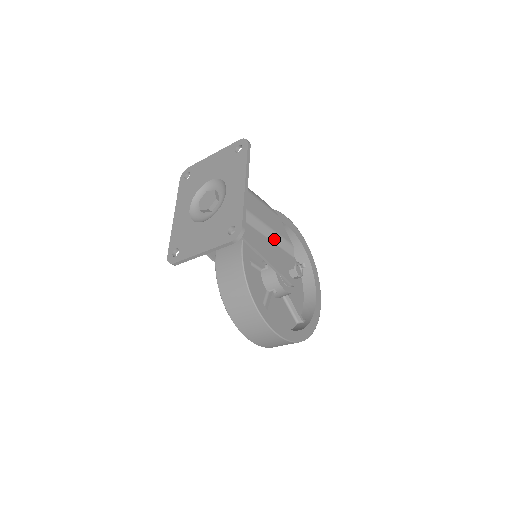
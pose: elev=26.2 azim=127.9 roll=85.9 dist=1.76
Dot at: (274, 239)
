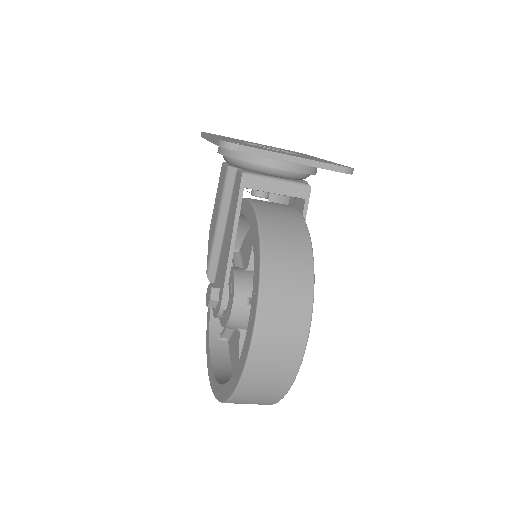
Dot at: occluded
